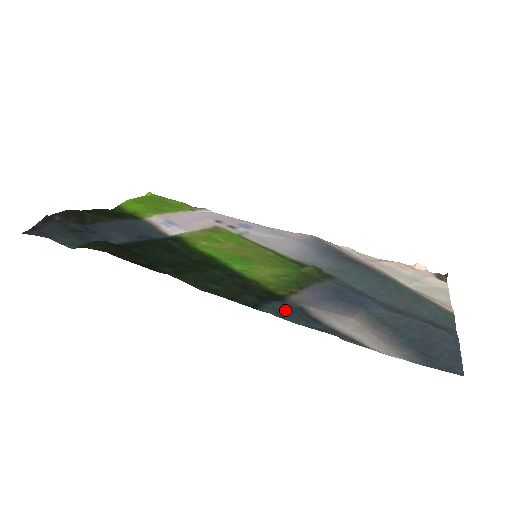
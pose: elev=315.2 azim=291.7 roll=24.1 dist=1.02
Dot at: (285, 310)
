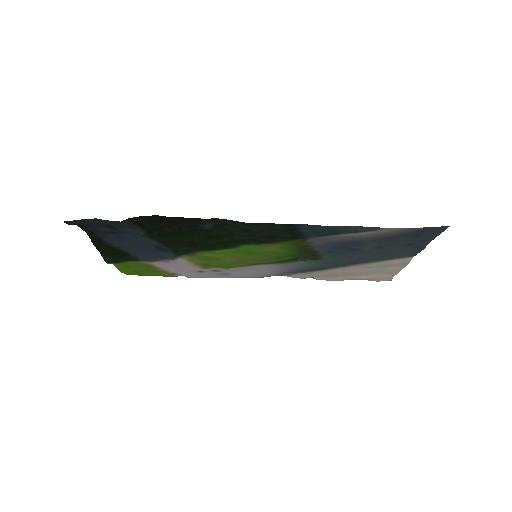
Dot at: (313, 231)
